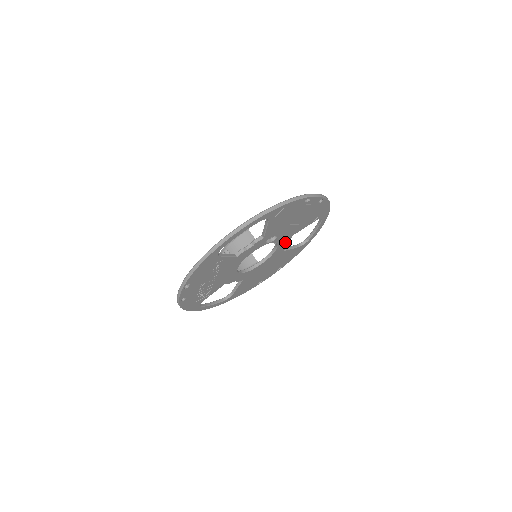
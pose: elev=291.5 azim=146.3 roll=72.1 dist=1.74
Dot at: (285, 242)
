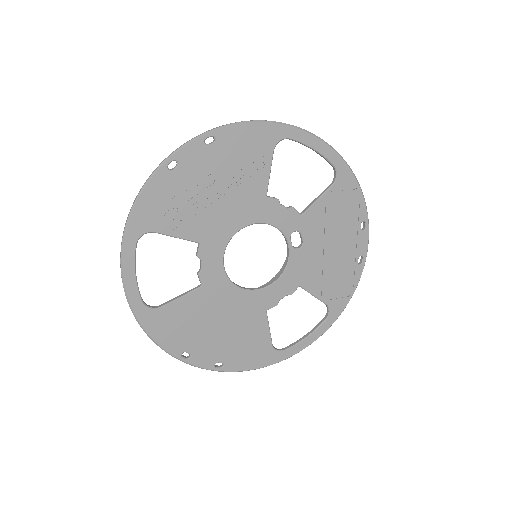
Dot at: (286, 287)
